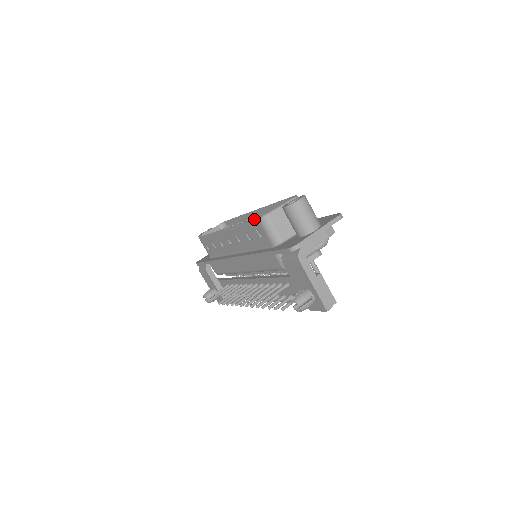
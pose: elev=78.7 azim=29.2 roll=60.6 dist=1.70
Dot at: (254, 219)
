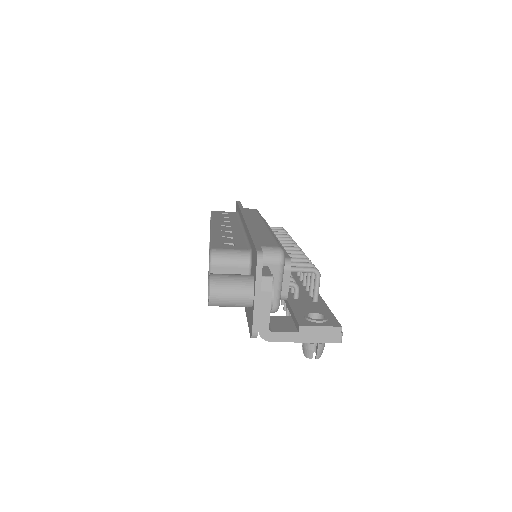
Dot at: occluded
